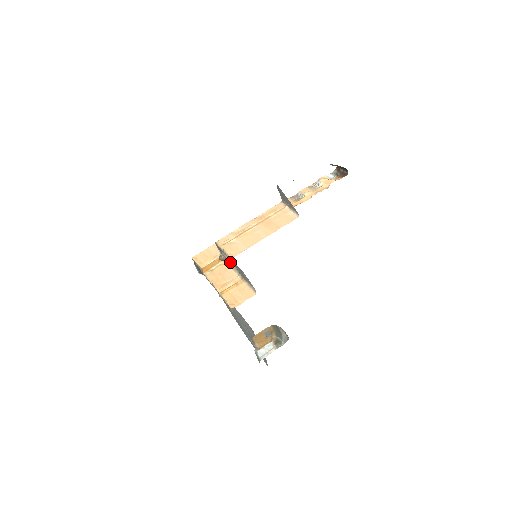
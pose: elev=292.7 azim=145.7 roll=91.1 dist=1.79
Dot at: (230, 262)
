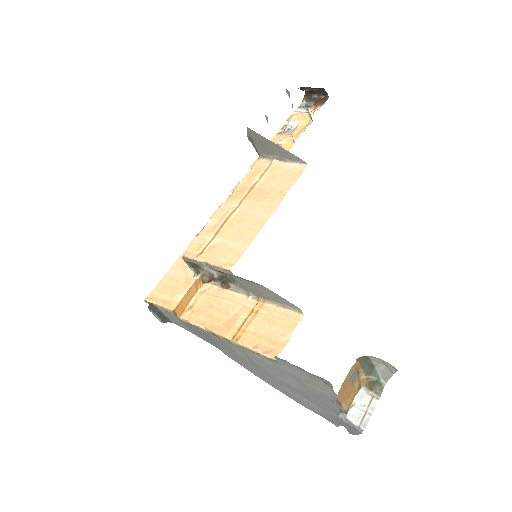
Dot at: (222, 280)
